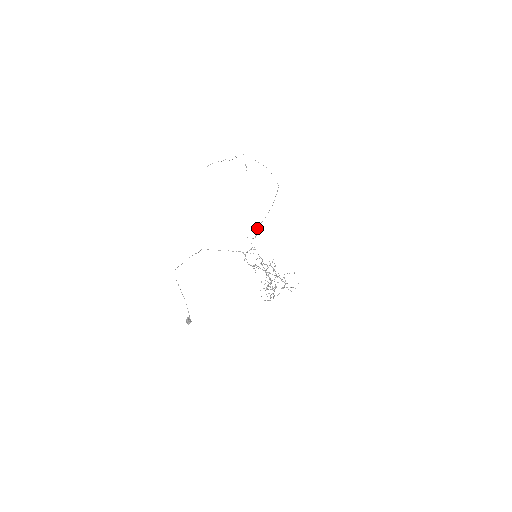
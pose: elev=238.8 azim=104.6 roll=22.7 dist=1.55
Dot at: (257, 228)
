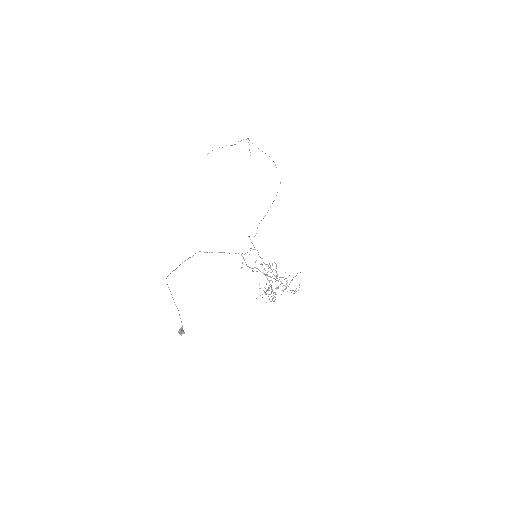
Dot at: occluded
